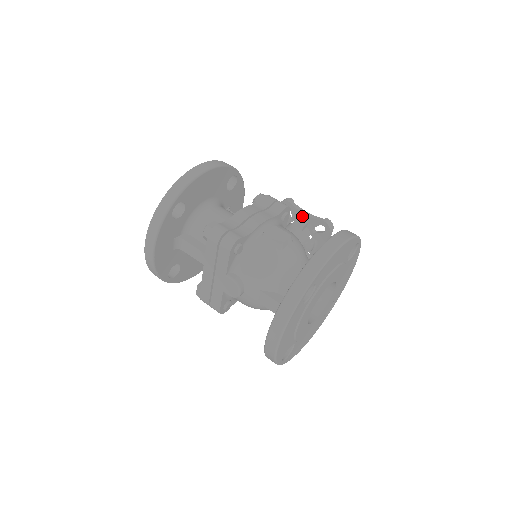
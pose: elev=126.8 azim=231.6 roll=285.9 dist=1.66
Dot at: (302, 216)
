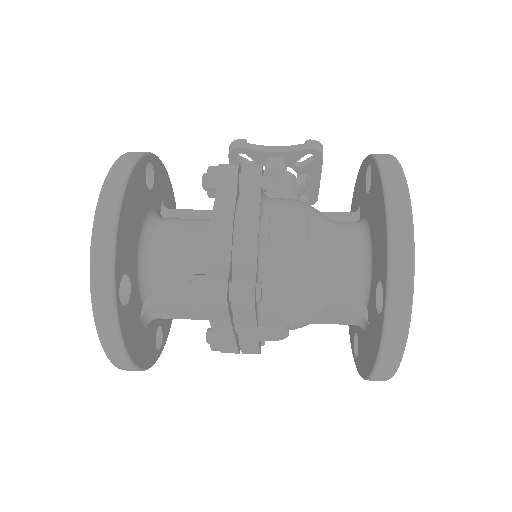
Dot at: (272, 156)
